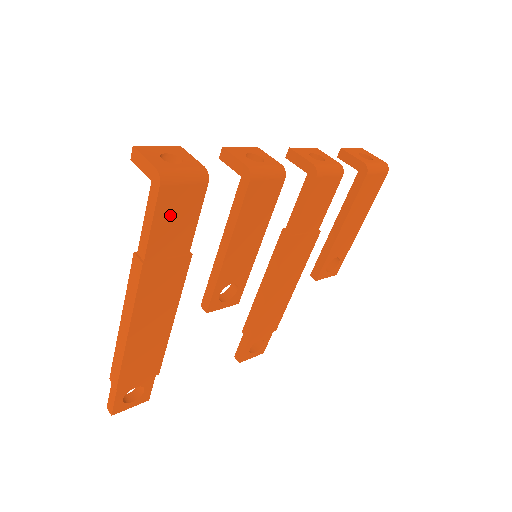
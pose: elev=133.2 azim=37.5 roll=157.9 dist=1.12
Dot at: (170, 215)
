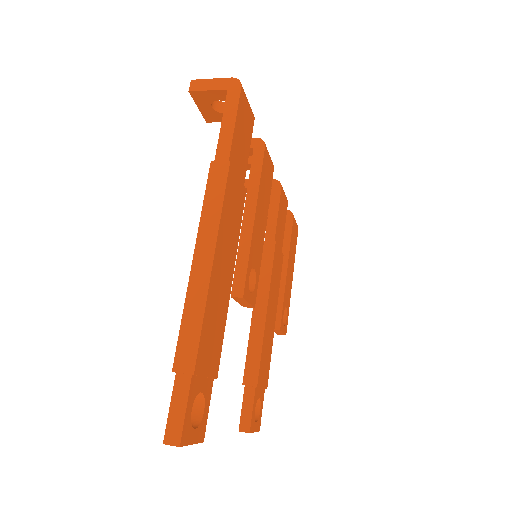
Dot at: (241, 126)
